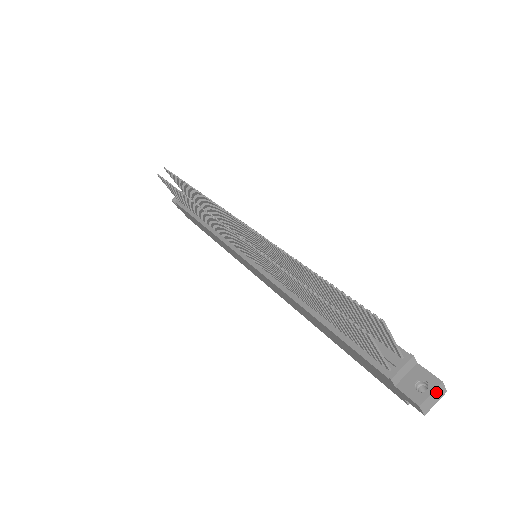
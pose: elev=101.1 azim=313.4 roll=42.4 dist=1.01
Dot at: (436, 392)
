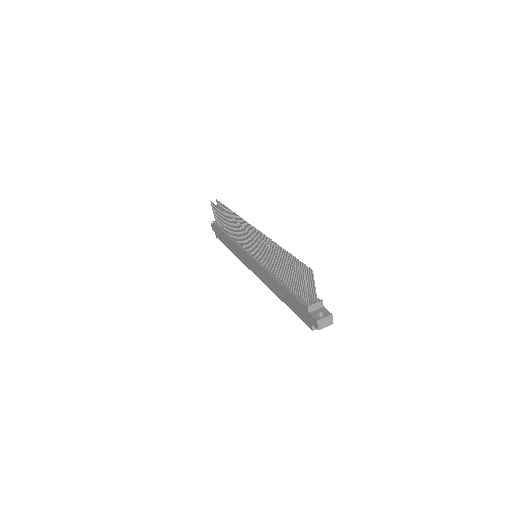
Dot at: (328, 319)
